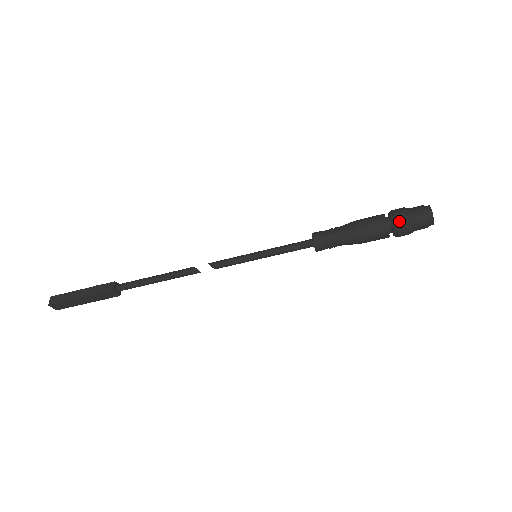
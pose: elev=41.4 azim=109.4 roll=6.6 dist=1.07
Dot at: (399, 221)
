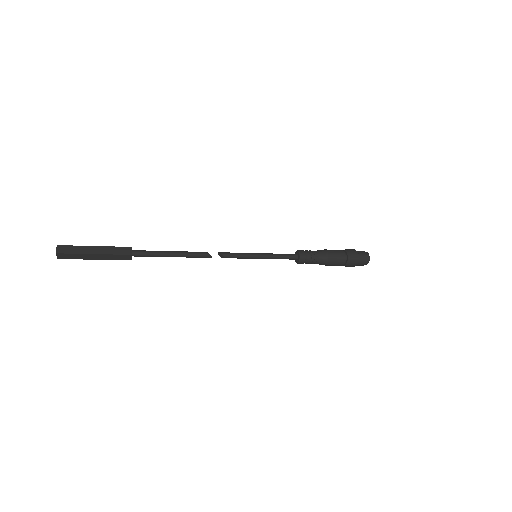
Dot at: (353, 258)
